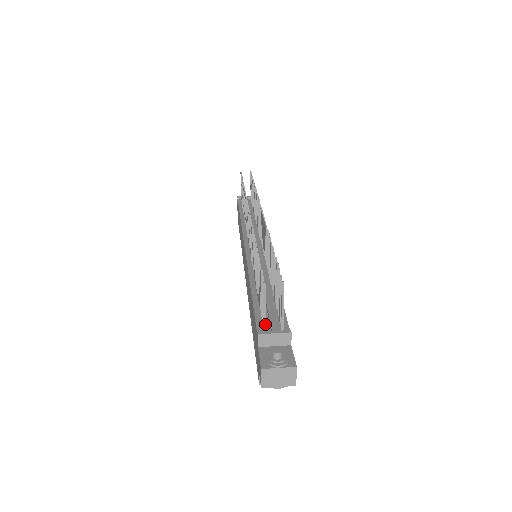
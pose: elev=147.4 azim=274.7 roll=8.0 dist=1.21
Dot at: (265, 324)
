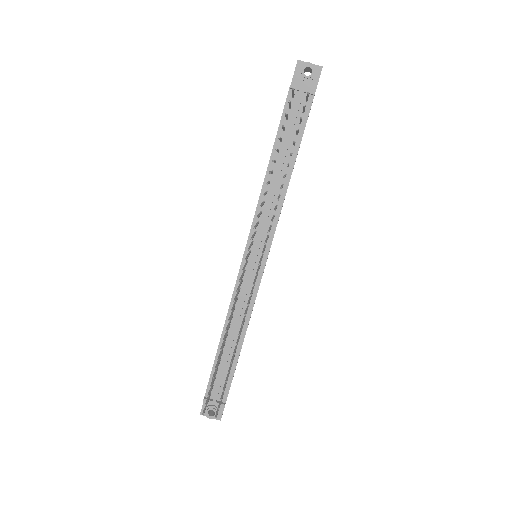
Dot at: (210, 398)
